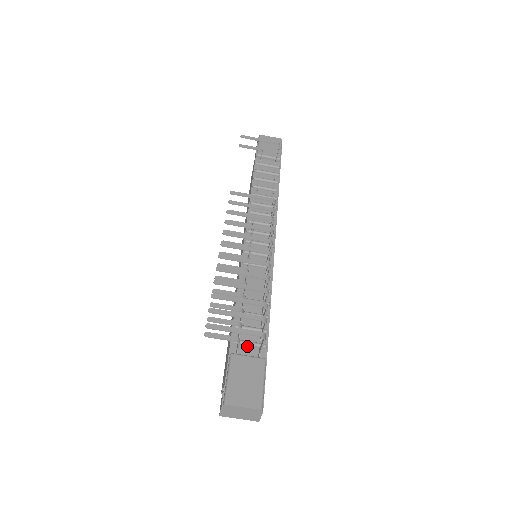
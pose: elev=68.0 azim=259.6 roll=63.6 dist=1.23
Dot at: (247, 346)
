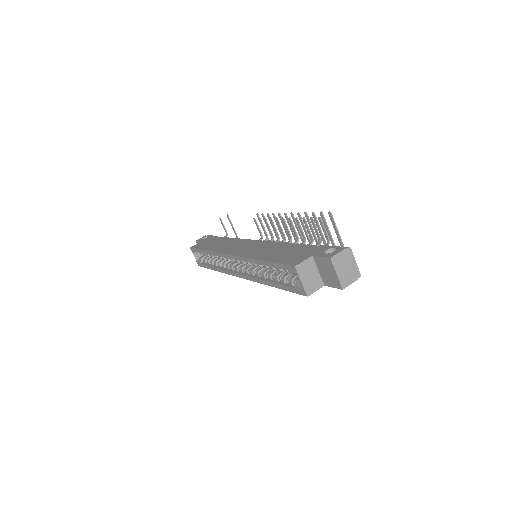
Dot at: occluded
